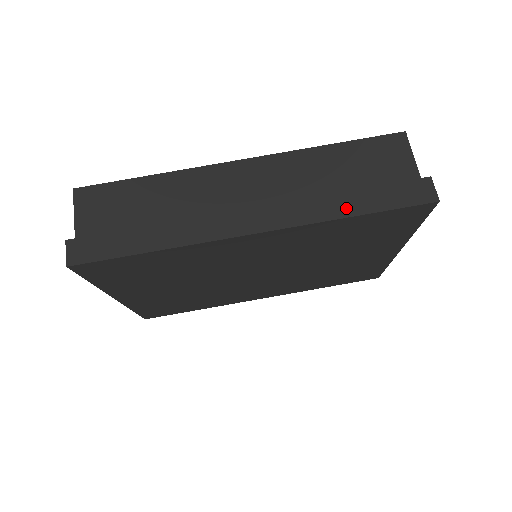
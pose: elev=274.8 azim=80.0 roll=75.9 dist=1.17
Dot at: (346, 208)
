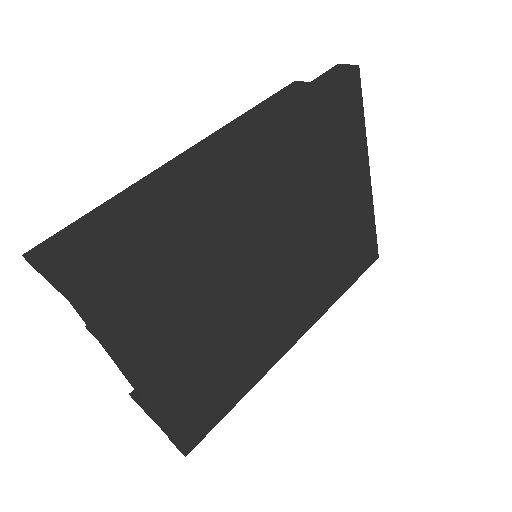
Dot at: (296, 101)
